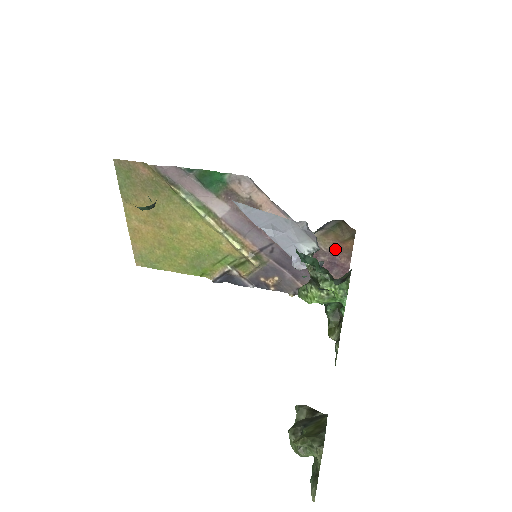
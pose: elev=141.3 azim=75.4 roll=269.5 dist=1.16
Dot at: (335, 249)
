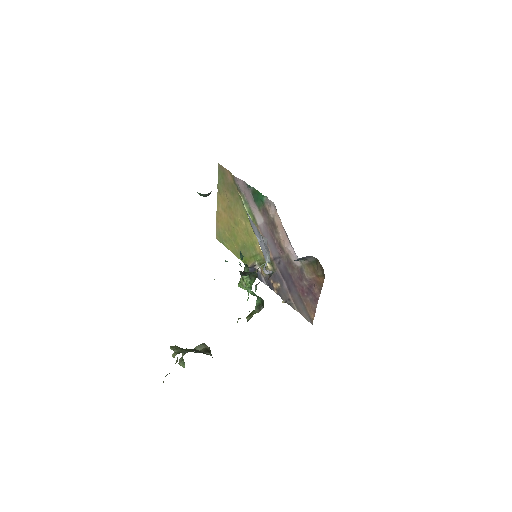
Dot at: (313, 280)
